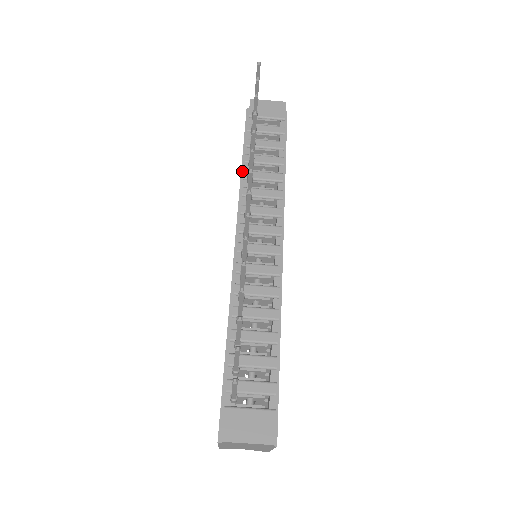
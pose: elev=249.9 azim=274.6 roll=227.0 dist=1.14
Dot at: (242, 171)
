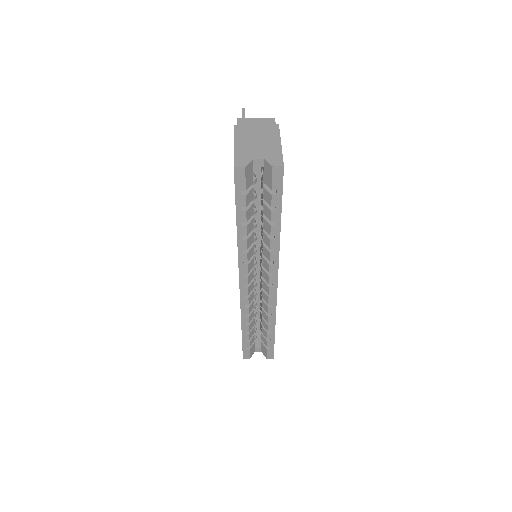
Dot at: occluded
